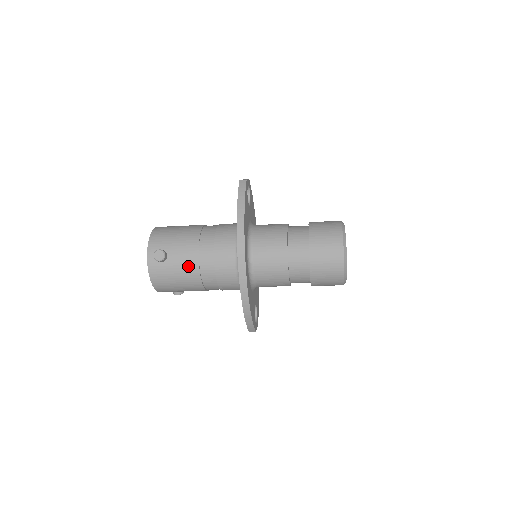
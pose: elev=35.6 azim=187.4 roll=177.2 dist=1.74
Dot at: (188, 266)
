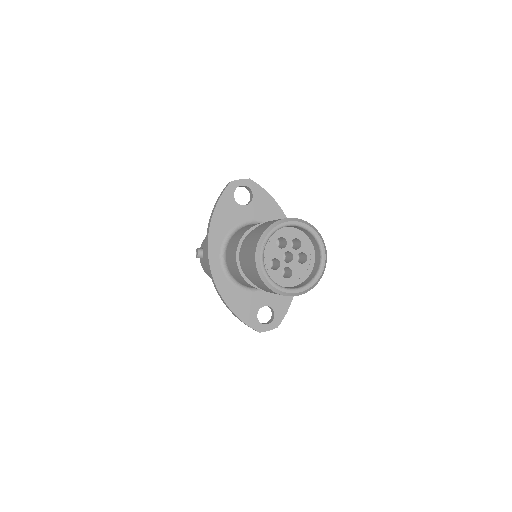
Dot at: occluded
